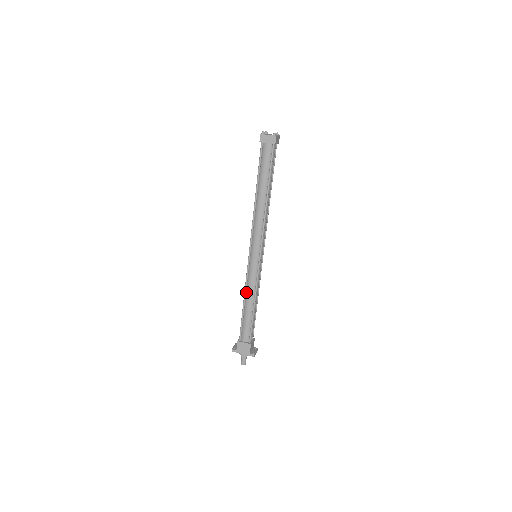
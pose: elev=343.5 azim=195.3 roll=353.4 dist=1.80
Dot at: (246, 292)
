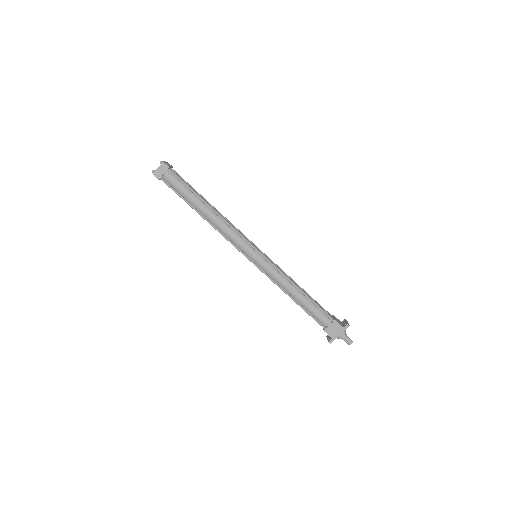
Dot at: (283, 289)
